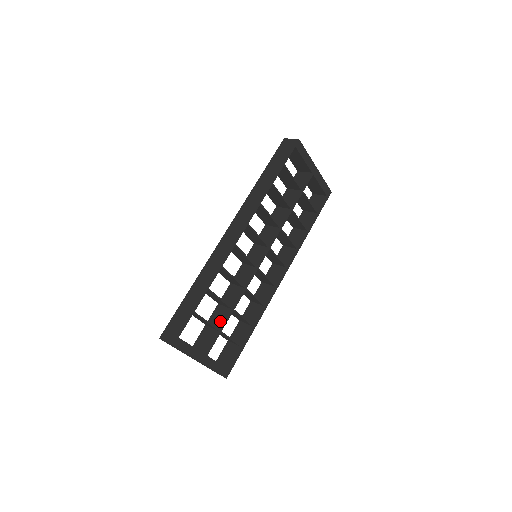
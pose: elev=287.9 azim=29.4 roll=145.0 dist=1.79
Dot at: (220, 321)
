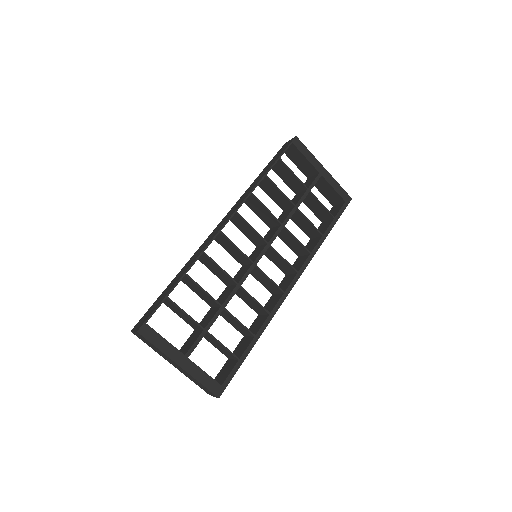
Dot at: (207, 321)
